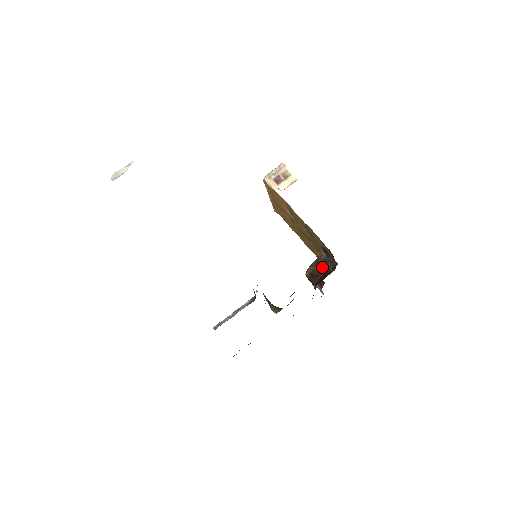
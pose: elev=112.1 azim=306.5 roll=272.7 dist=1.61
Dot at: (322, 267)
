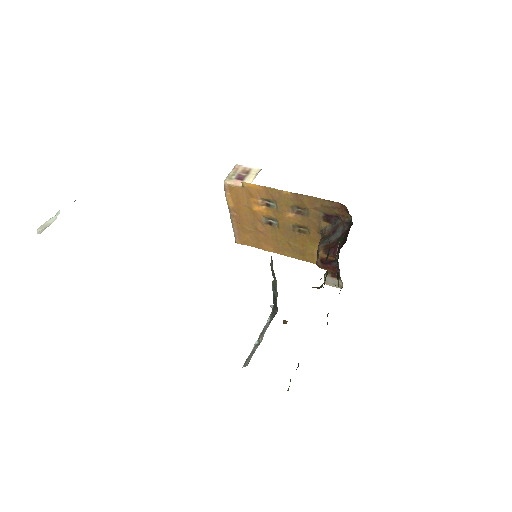
Dot at: (334, 237)
